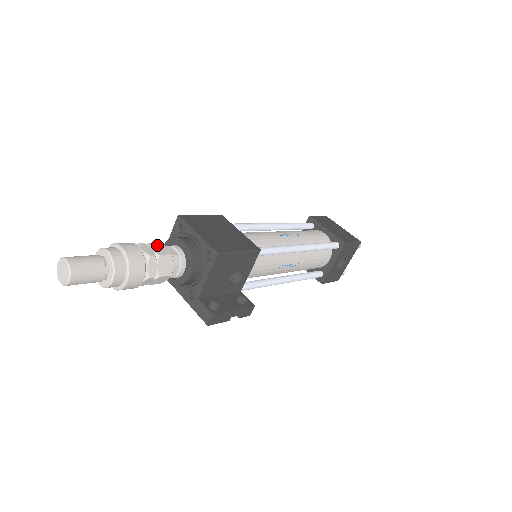
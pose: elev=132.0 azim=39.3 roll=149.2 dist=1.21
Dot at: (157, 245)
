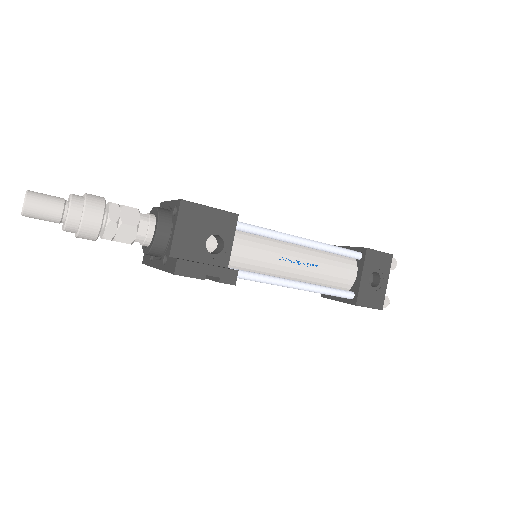
Dot at: occluded
